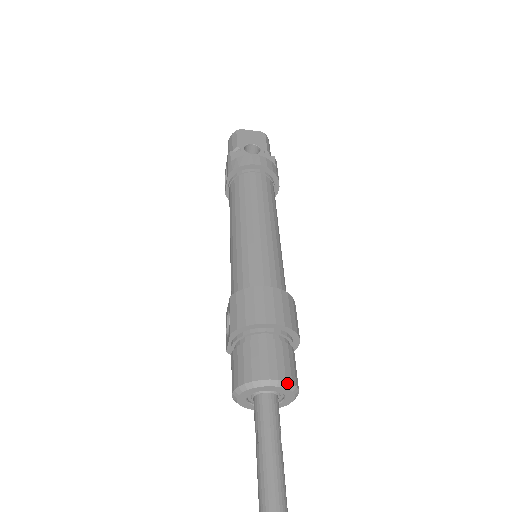
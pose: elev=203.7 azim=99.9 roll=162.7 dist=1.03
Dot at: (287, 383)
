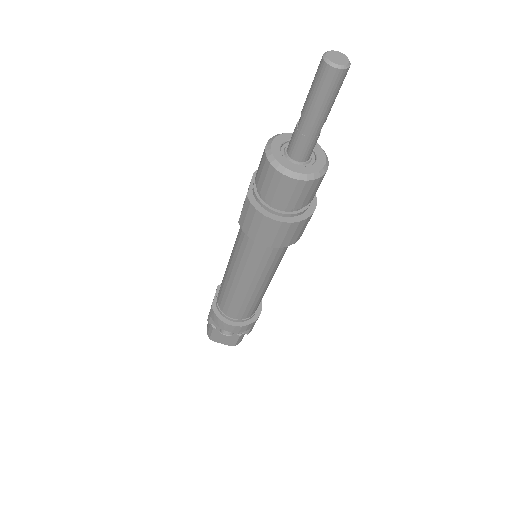
Dot at: occluded
